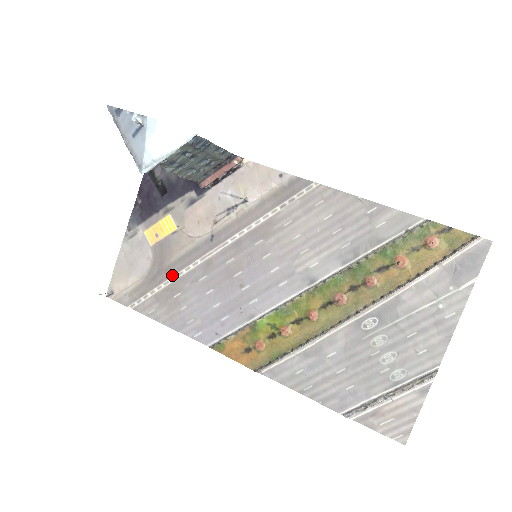
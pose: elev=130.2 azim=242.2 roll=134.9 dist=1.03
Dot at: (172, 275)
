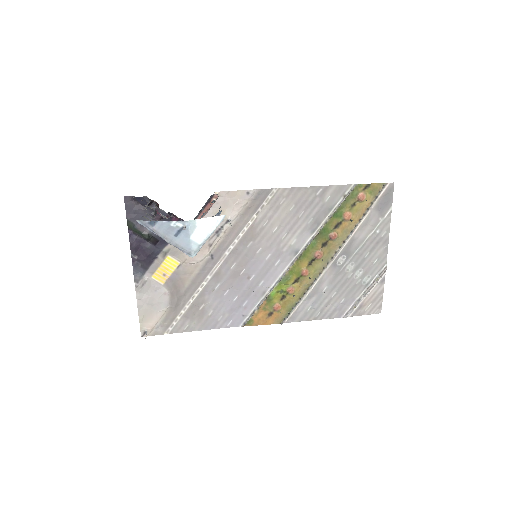
Dot at: (191, 296)
